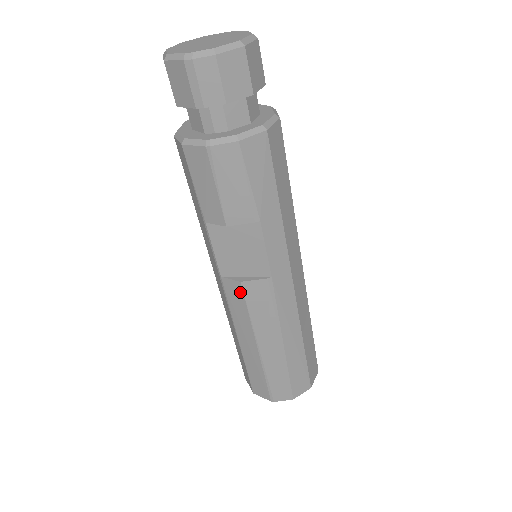
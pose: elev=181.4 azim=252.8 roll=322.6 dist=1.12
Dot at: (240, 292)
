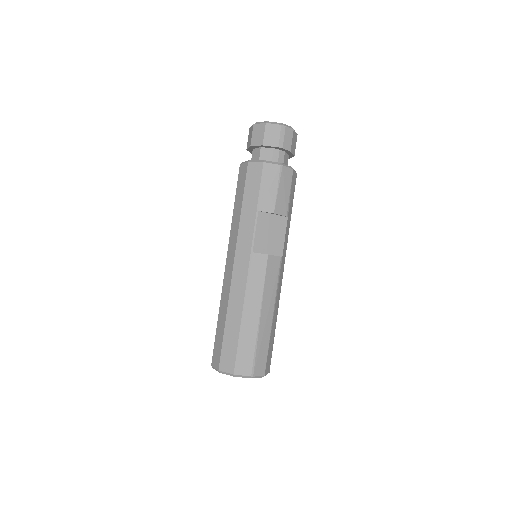
Dot at: (264, 263)
